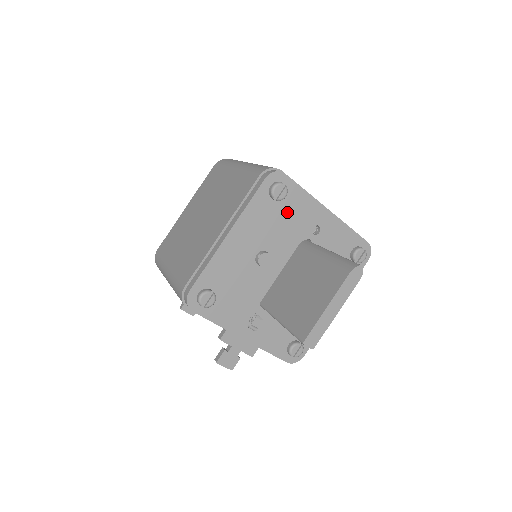
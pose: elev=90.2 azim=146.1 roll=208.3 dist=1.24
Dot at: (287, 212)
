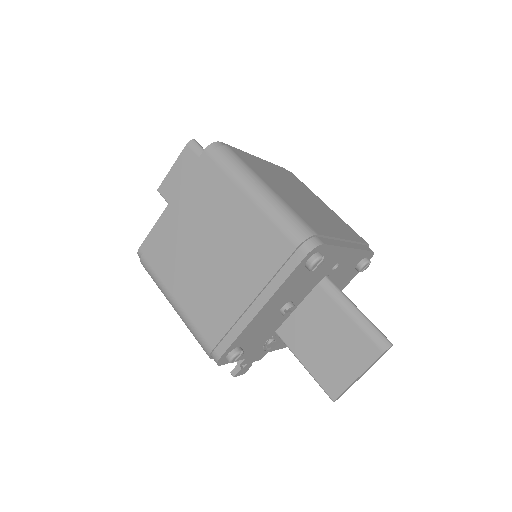
Dot at: occluded
